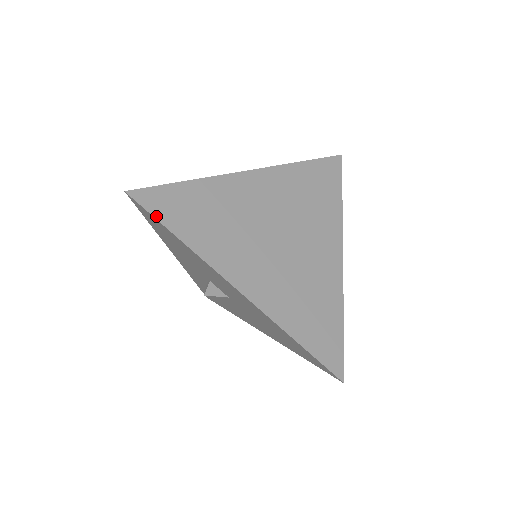
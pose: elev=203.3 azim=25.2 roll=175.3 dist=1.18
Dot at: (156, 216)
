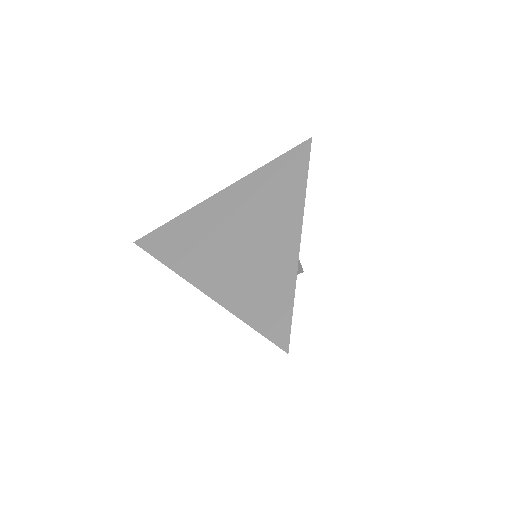
Dot at: (150, 252)
